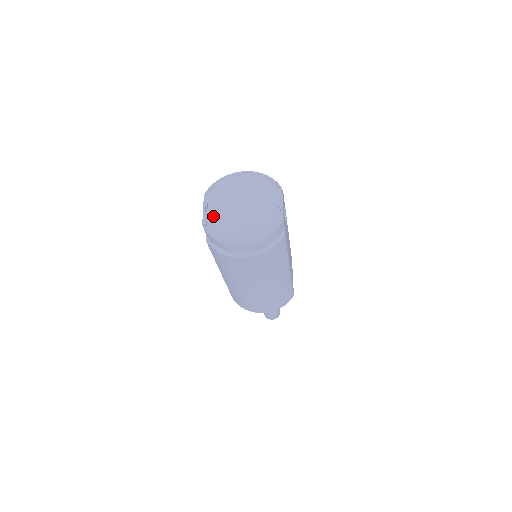
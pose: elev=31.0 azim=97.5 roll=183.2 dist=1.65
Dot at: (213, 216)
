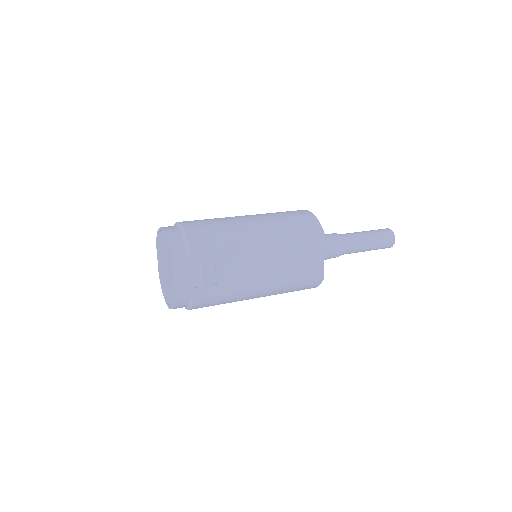
Dot at: (160, 269)
